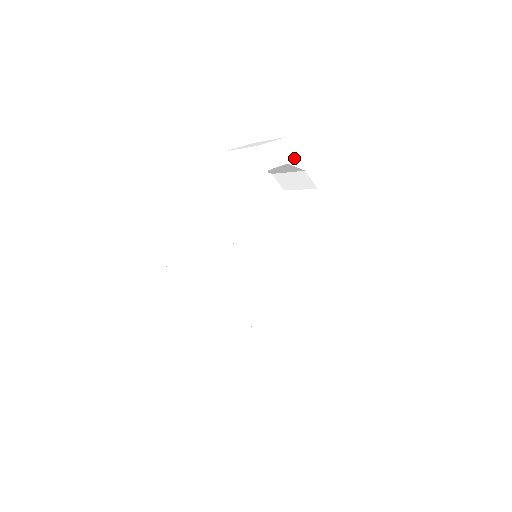
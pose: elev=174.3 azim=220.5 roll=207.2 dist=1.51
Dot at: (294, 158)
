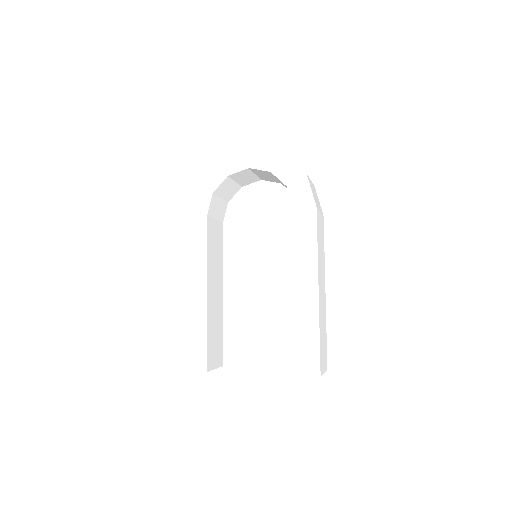
Dot at: (233, 167)
